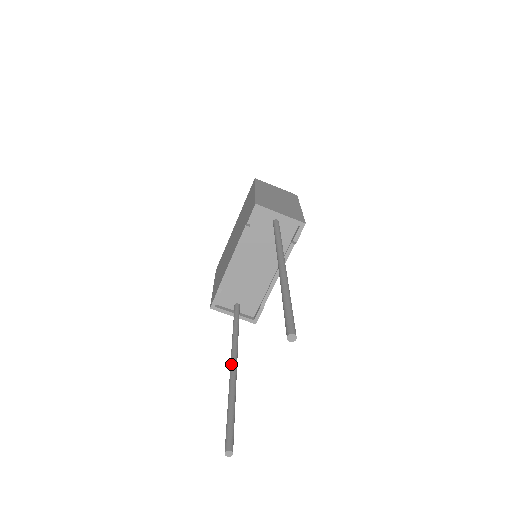
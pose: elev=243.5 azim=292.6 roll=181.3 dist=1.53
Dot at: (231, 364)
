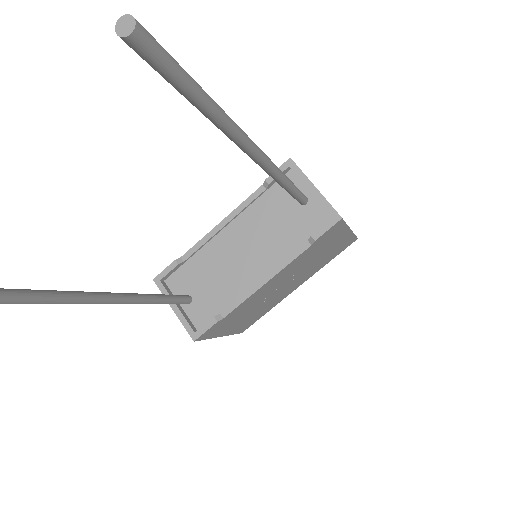
Dot at: occluded
